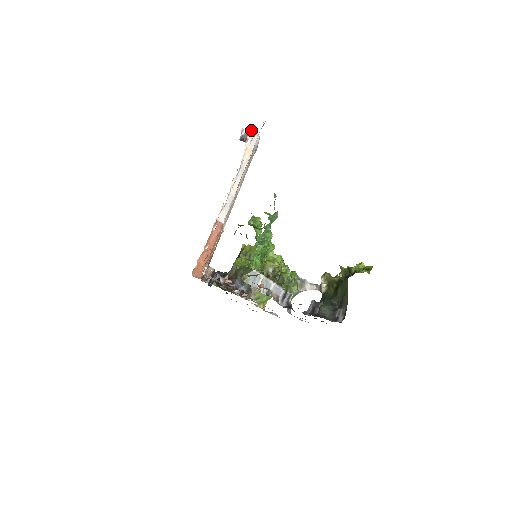
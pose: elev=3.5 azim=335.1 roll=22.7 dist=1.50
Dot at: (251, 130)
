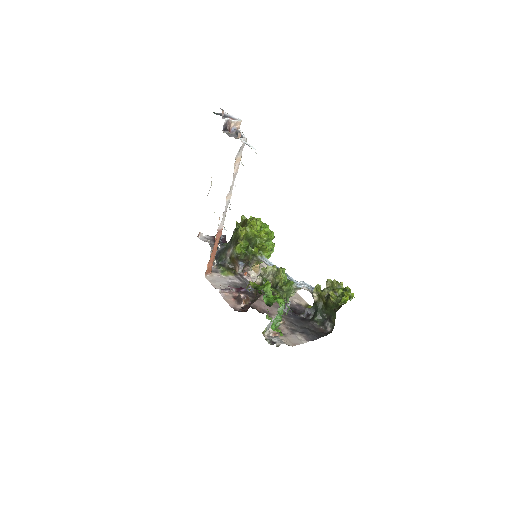
Dot at: (238, 137)
